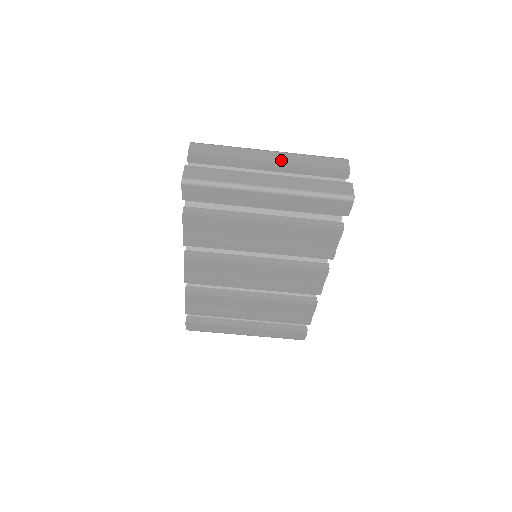
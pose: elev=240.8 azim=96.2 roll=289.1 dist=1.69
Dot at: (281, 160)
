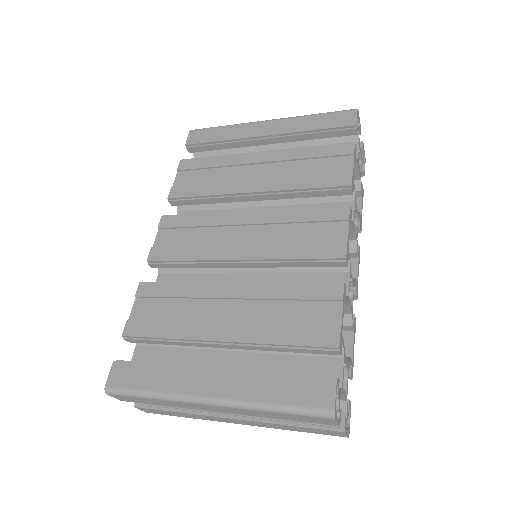
Dot at: (233, 413)
